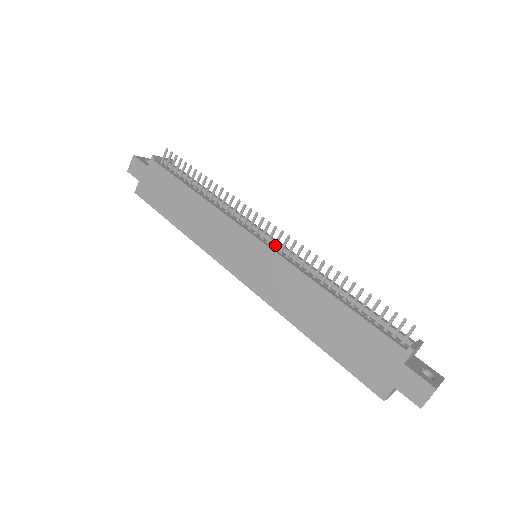
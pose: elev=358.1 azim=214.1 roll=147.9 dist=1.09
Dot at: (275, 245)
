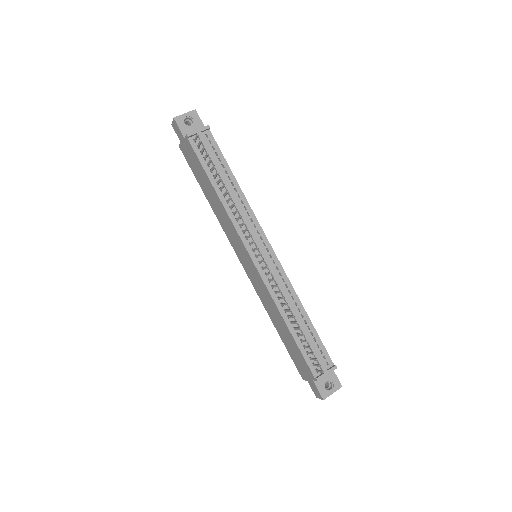
Dot at: (263, 269)
